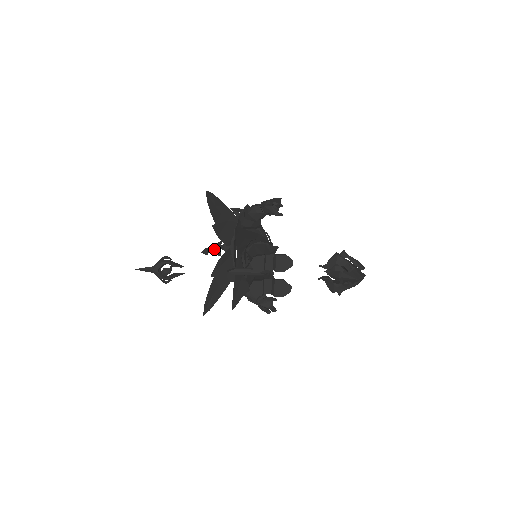
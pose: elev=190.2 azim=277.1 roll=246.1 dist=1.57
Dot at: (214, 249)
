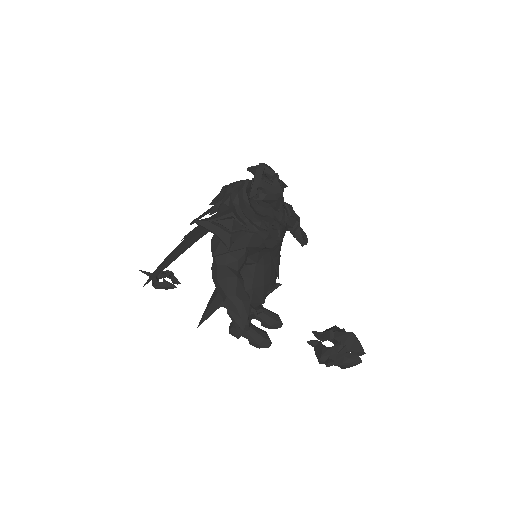
Dot at: occluded
